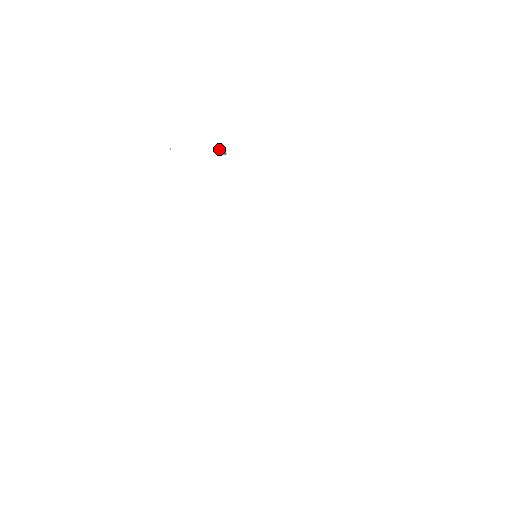
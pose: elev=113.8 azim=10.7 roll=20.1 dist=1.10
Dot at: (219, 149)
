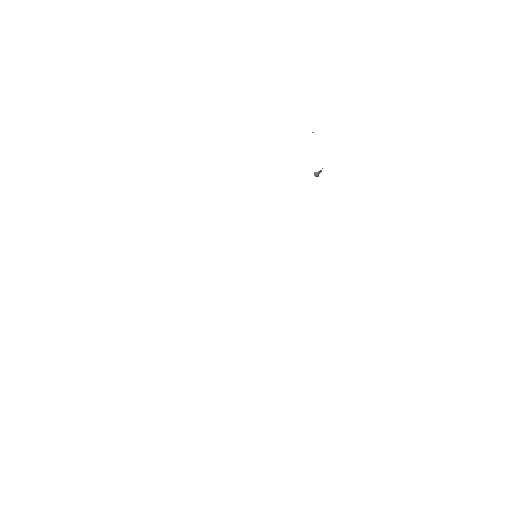
Dot at: occluded
